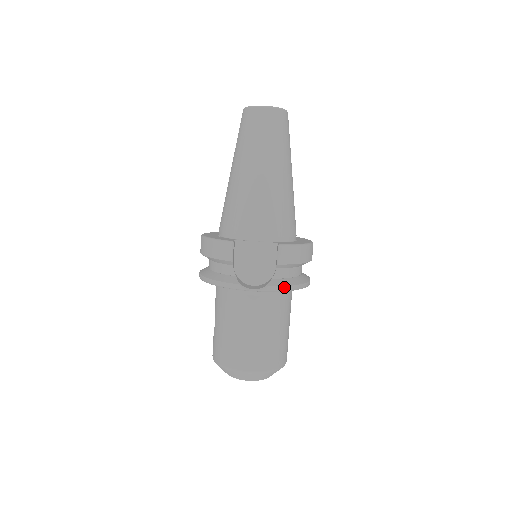
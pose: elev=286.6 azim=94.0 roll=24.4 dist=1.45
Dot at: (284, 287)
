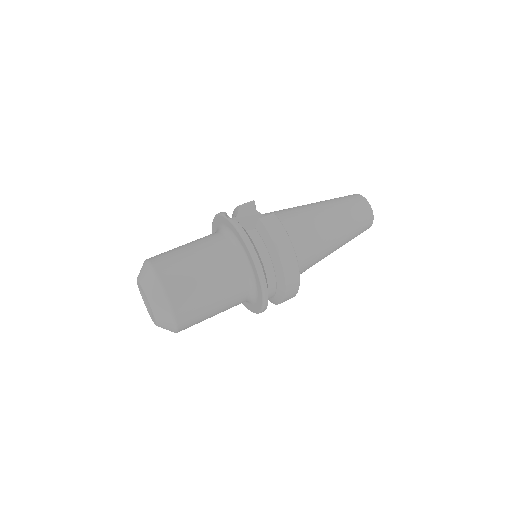
Dot at: (244, 232)
